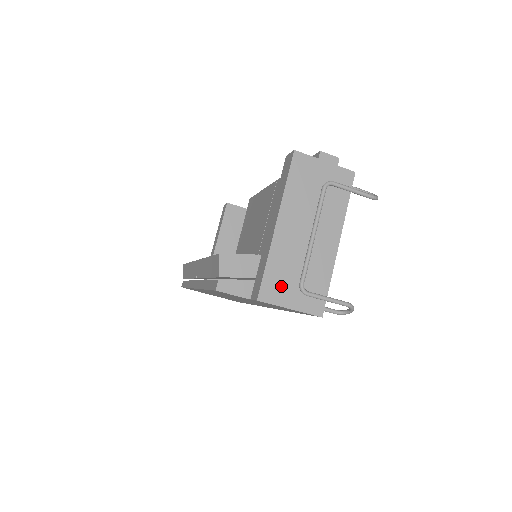
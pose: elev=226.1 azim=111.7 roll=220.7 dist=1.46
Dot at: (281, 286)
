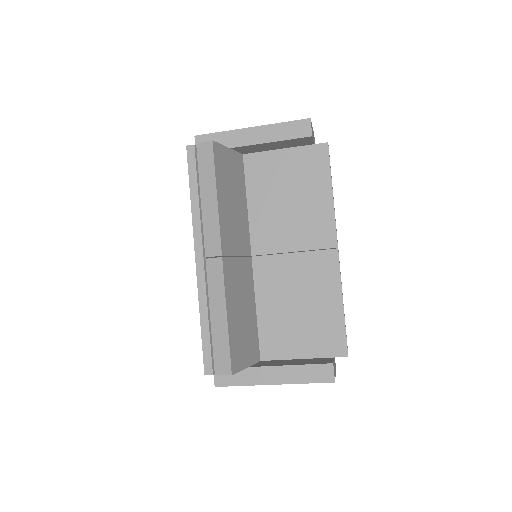
Dot at: occluded
